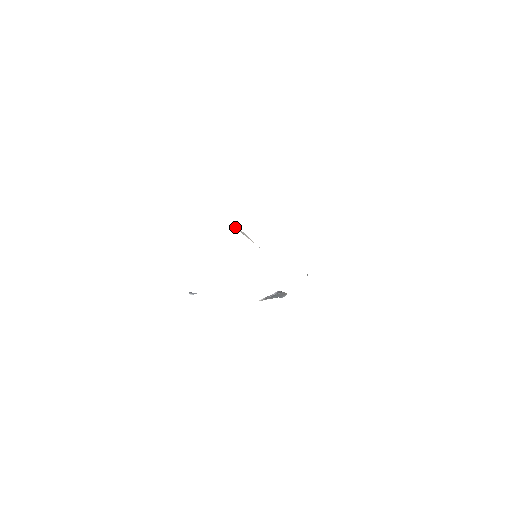
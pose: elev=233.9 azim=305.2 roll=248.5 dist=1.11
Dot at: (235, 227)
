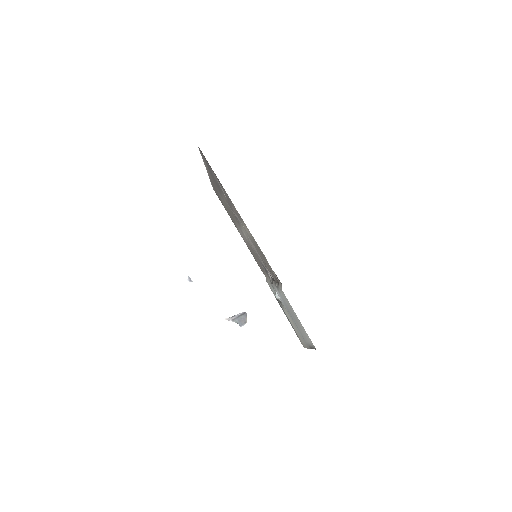
Dot at: (248, 241)
